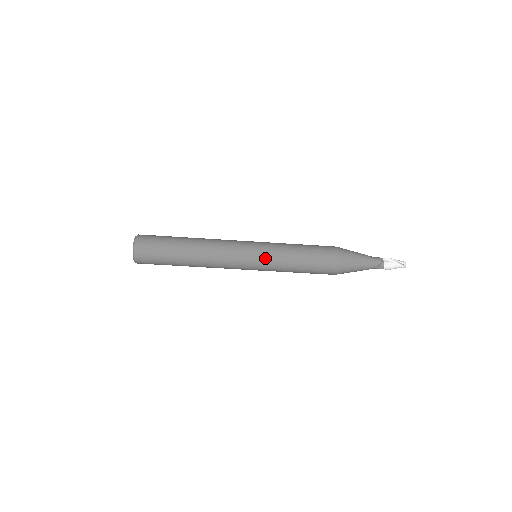
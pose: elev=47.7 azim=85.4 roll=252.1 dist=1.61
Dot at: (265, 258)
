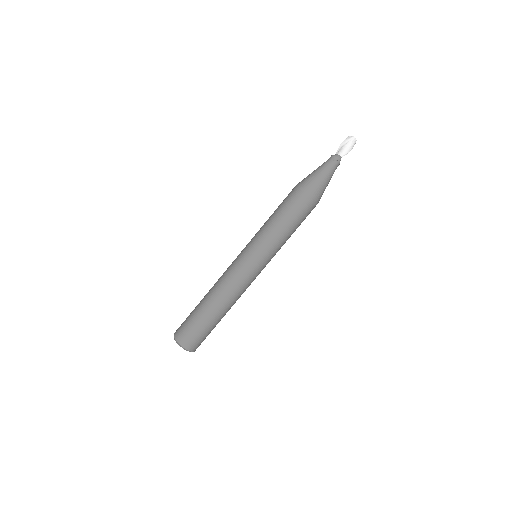
Dot at: (254, 245)
